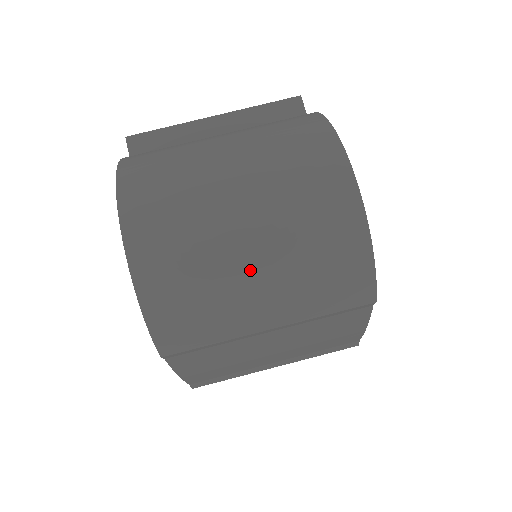
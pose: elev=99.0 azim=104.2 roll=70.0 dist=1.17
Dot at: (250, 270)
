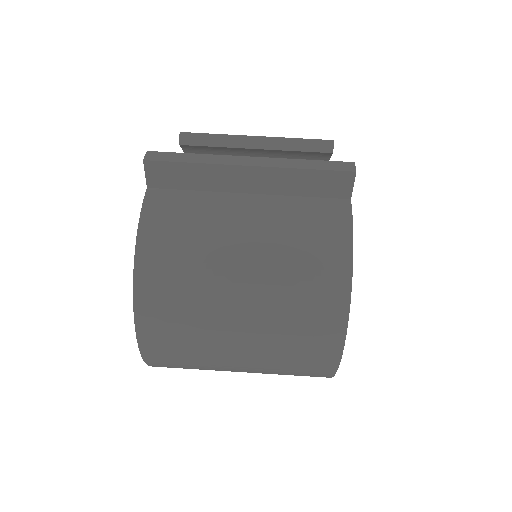
Dot at: (235, 369)
